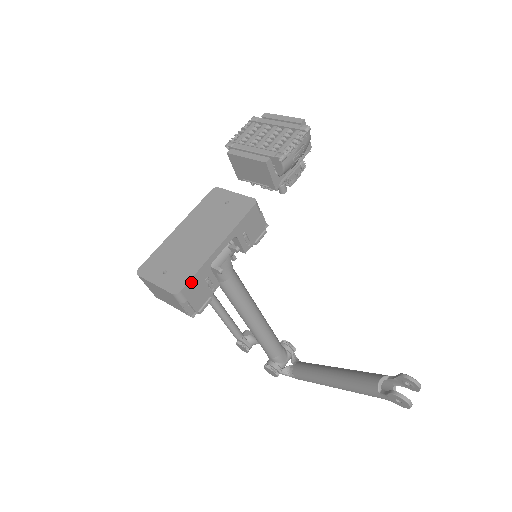
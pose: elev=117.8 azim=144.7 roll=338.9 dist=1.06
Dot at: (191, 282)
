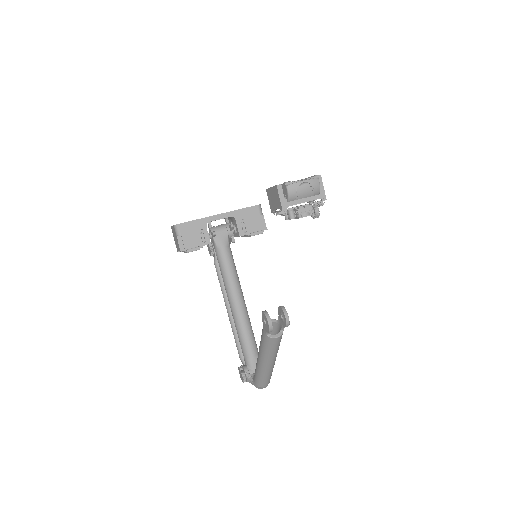
Dot at: (188, 224)
